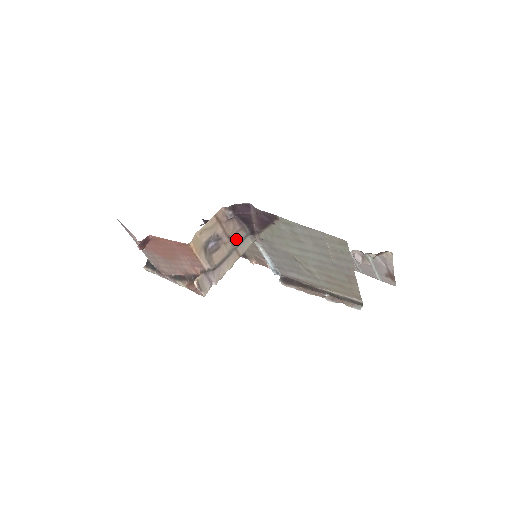
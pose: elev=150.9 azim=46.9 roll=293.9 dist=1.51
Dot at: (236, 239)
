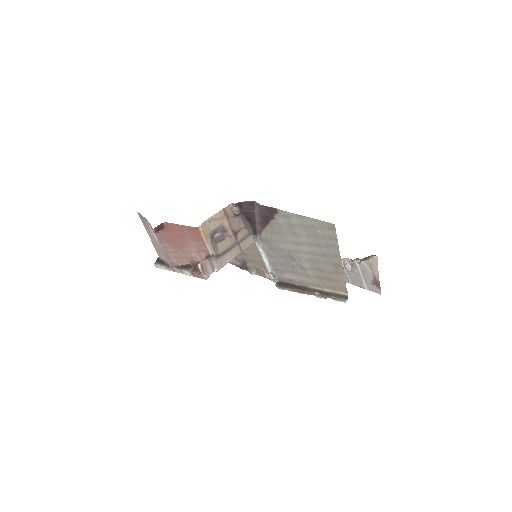
Dot at: (240, 235)
